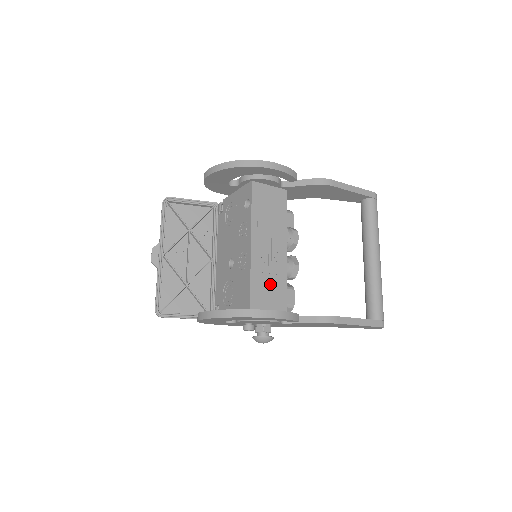
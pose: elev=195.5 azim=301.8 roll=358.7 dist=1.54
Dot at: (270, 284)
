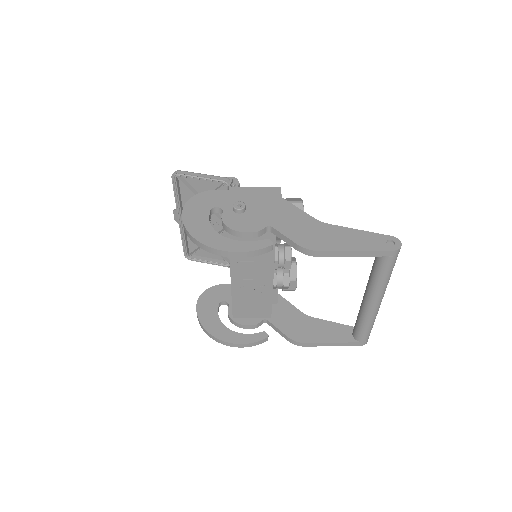
Dot at: (253, 301)
